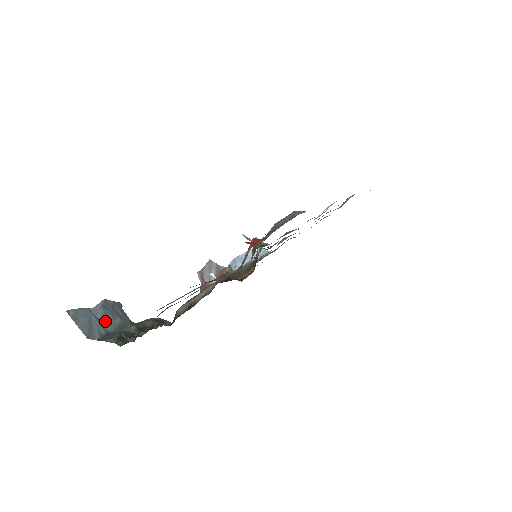
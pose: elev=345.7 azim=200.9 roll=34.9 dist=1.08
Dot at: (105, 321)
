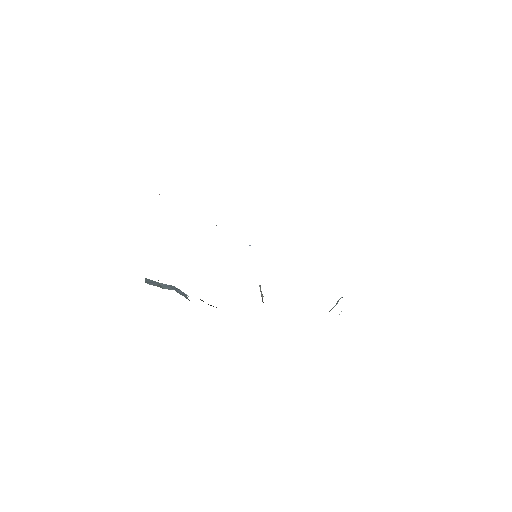
Dot at: (164, 287)
